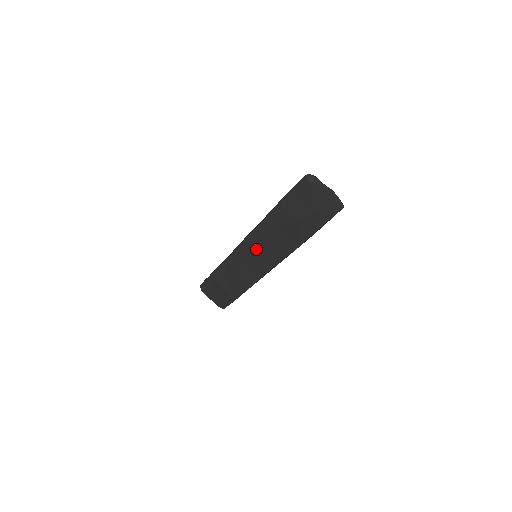
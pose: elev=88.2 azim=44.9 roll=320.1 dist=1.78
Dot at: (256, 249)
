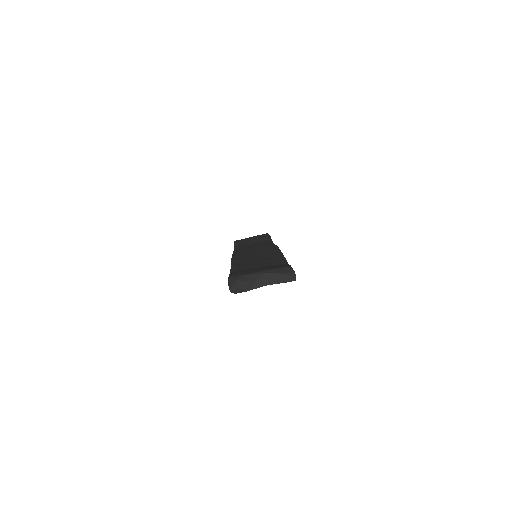
Dot at: occluded
